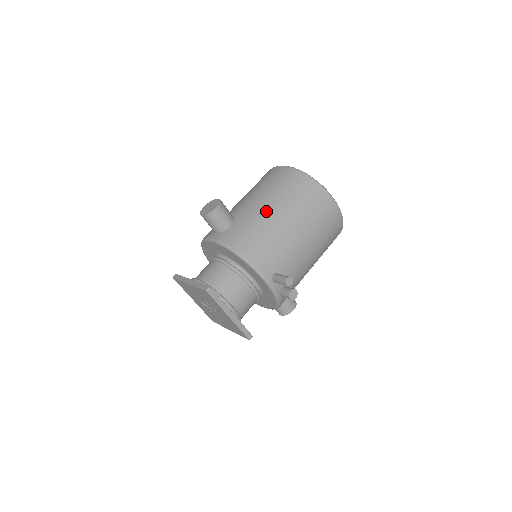
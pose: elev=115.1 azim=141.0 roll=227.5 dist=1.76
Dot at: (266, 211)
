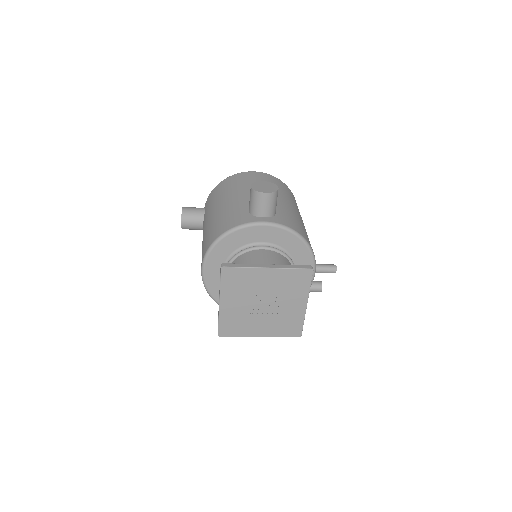
Dot at: (289, 205)
